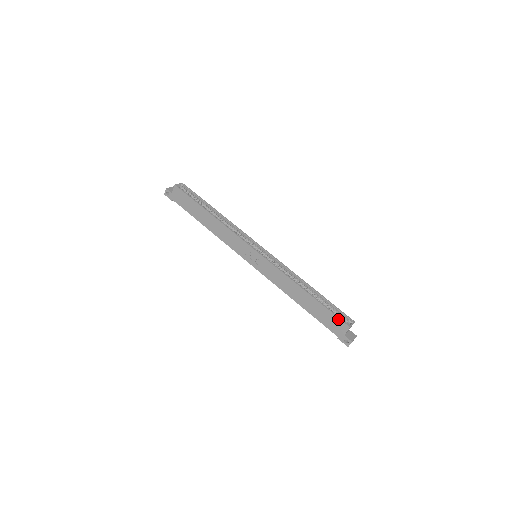
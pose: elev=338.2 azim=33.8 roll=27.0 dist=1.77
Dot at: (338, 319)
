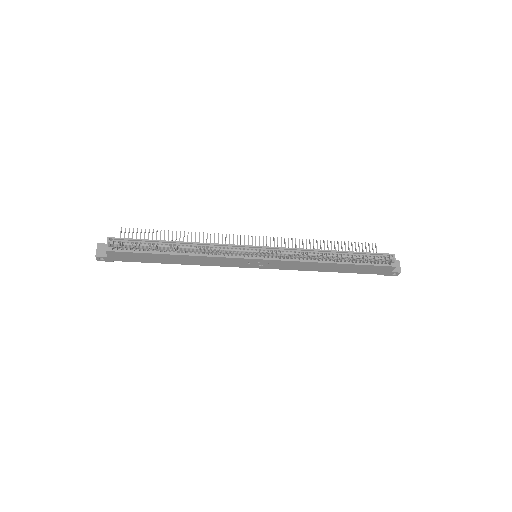
Dot at: (381, 267)
